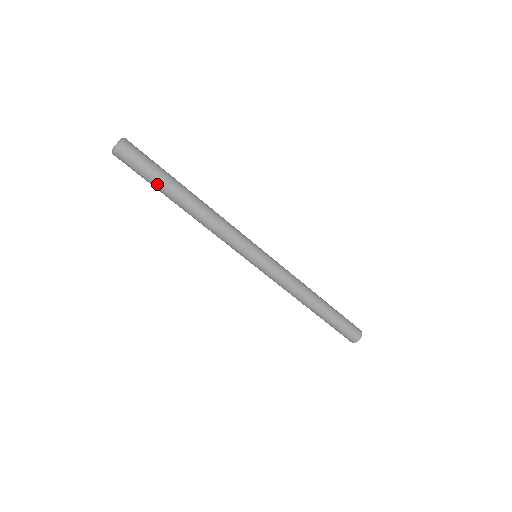
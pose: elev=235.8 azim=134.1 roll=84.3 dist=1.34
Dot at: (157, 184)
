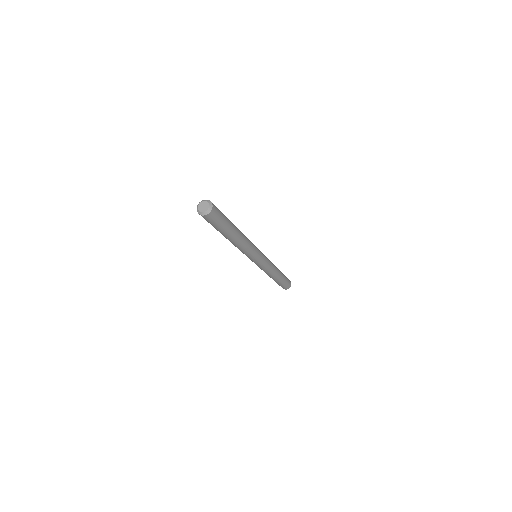
Dot at: (220, 231)
